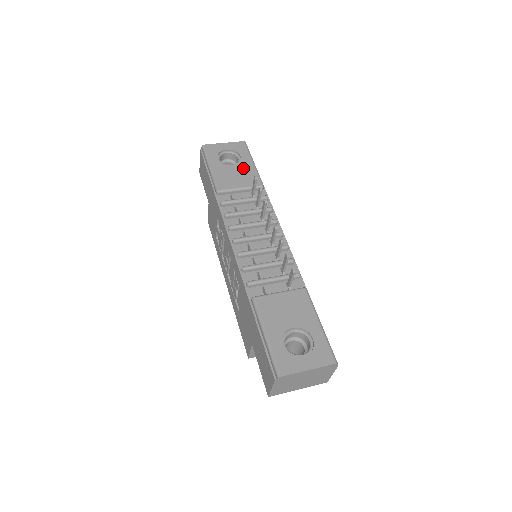
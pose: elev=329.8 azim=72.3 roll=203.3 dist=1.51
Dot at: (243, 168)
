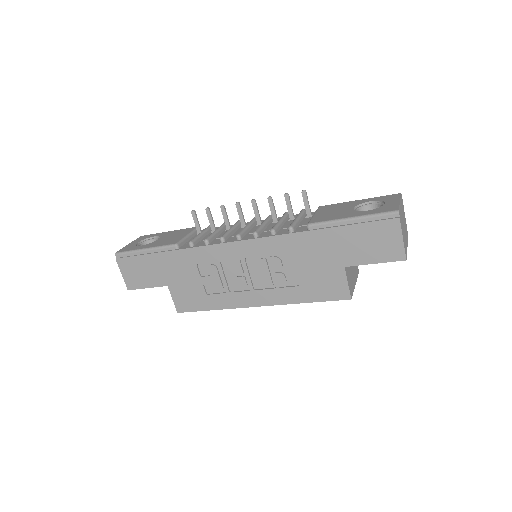
Dot at: (168, 235)
